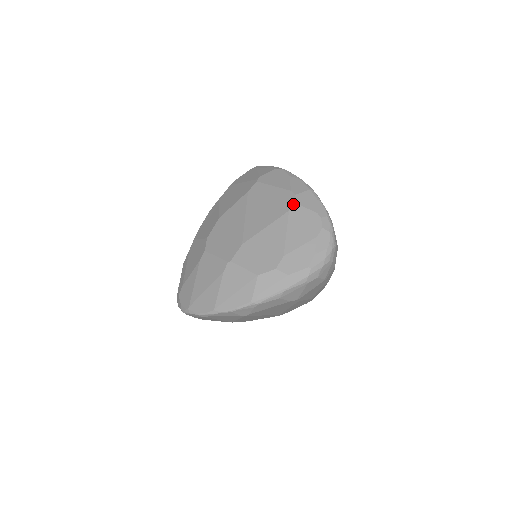
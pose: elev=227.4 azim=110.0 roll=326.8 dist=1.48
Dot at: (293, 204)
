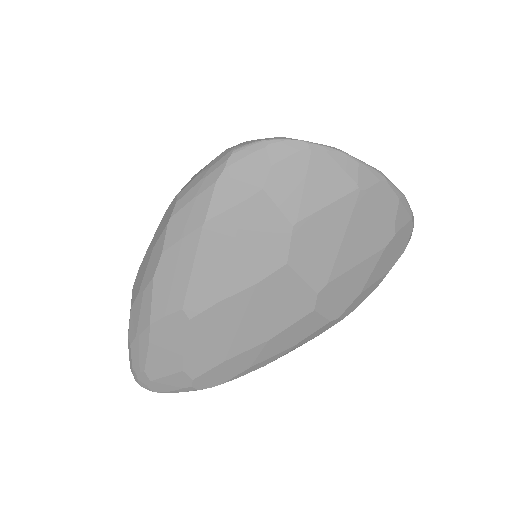
Dot at: occluded
